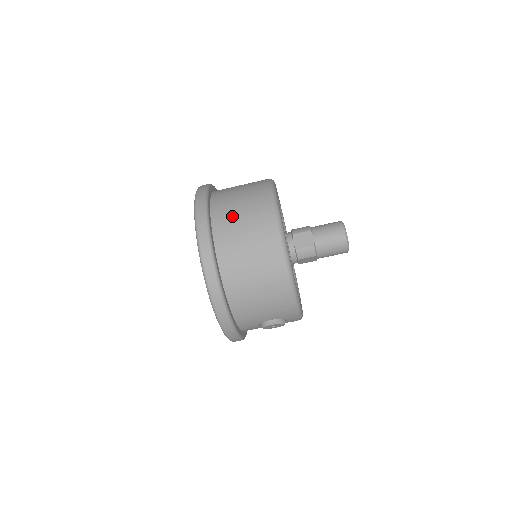
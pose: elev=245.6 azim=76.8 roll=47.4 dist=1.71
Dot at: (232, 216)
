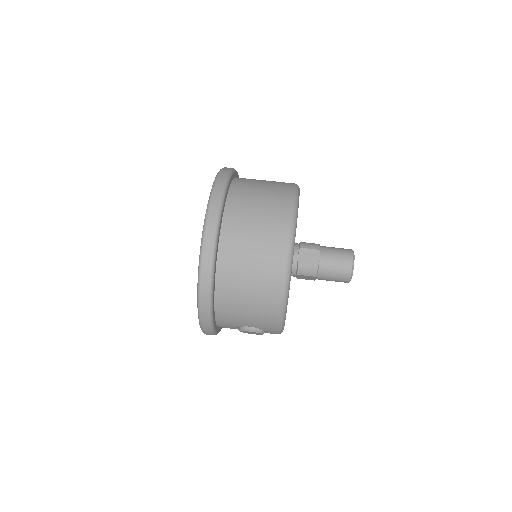
Dot at: (247, 212)
